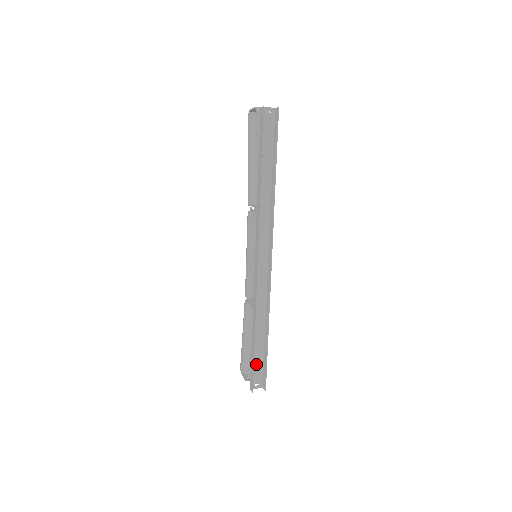
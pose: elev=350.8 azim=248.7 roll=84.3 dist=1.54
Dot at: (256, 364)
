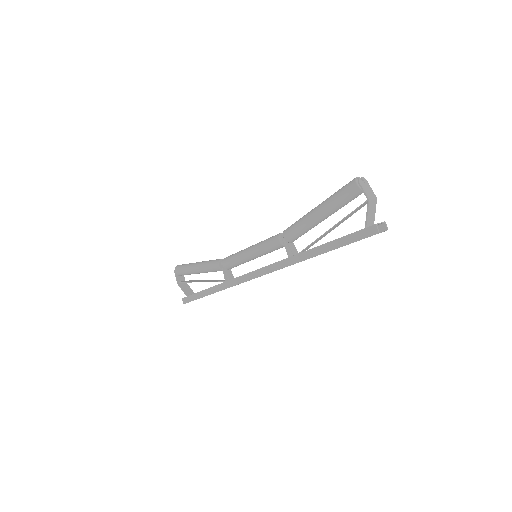
Dot at: occluded
